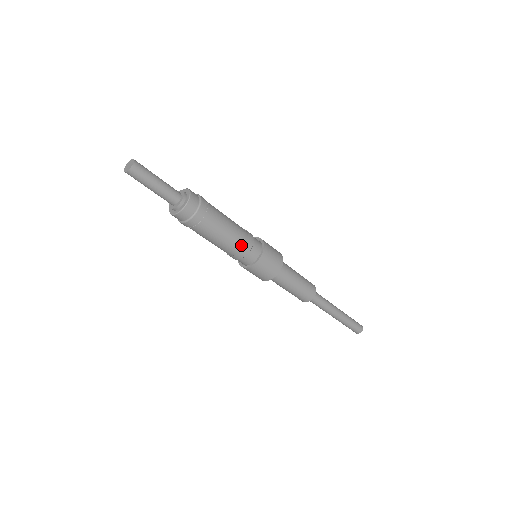
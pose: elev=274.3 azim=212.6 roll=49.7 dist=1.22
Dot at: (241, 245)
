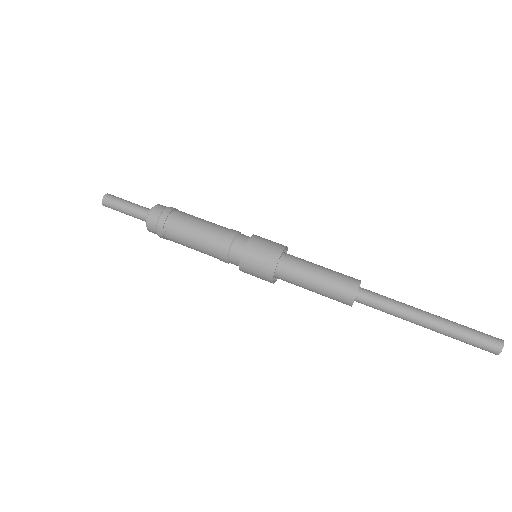
Dot at: (217, 243)
